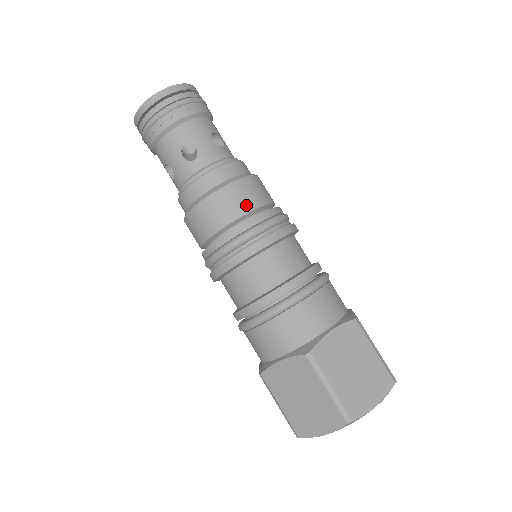
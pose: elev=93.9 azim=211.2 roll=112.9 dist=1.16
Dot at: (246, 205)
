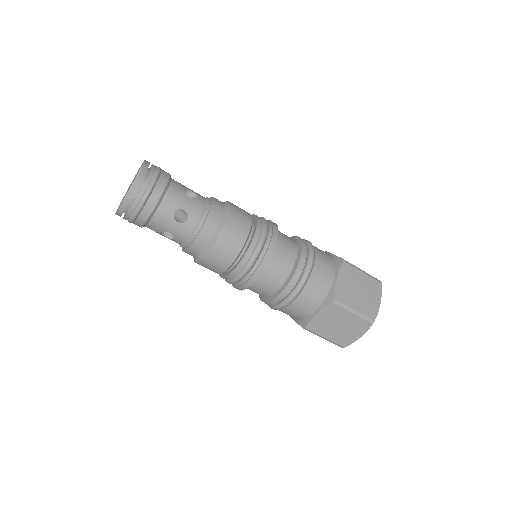
Dot at: (243, 232)
